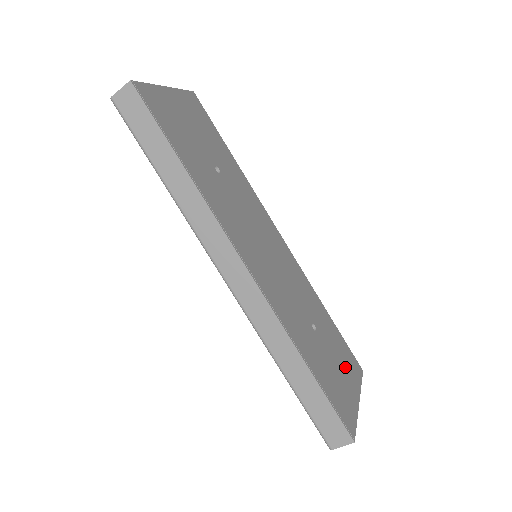
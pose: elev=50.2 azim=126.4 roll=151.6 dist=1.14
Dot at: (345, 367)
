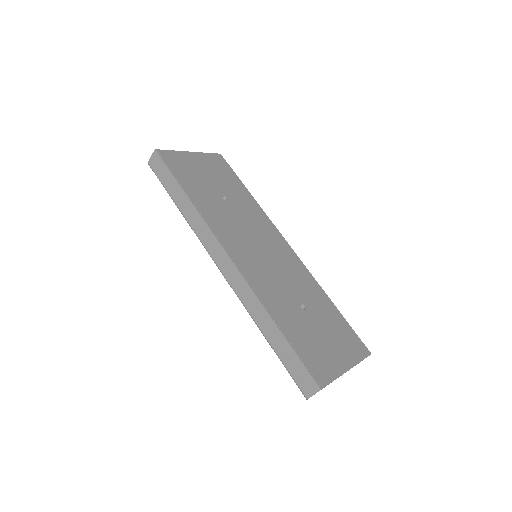
Dot at: (339, 342)
